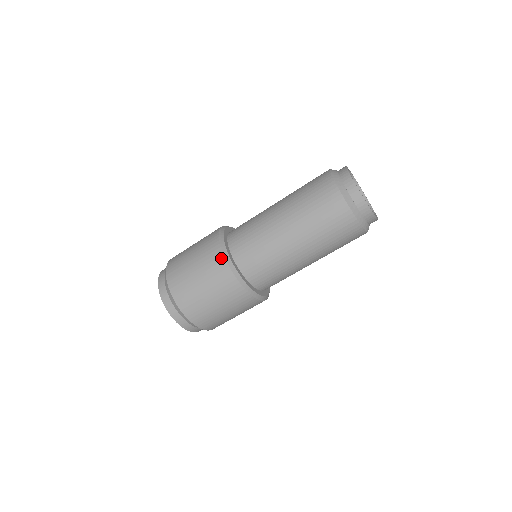
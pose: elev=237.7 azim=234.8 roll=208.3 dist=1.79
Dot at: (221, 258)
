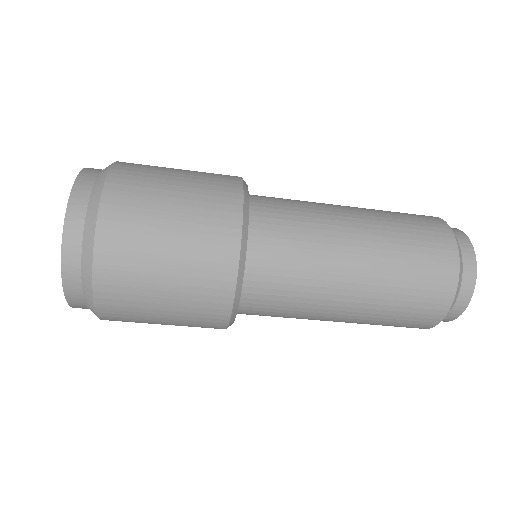
Dot at: (231, 268)
